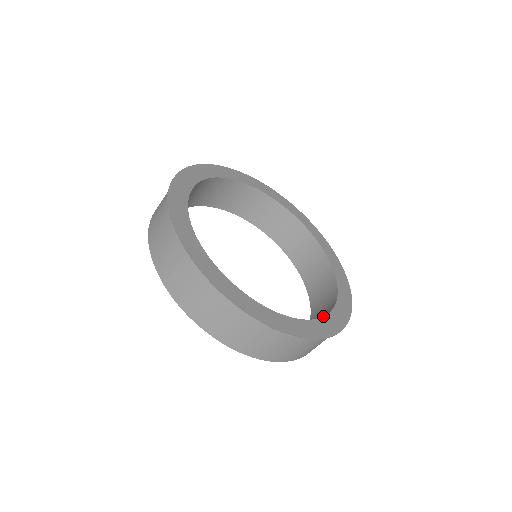
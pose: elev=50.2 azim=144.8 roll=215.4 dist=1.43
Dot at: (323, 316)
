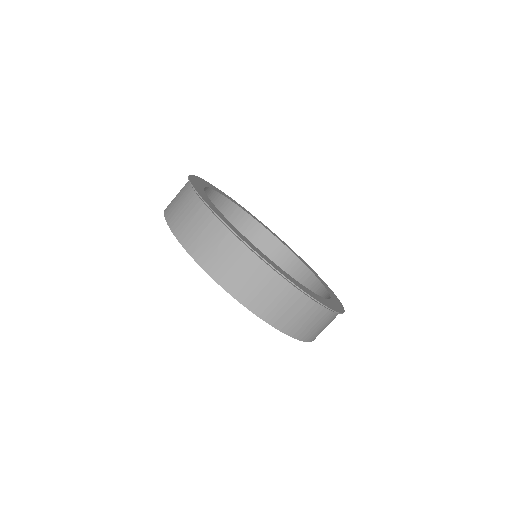
Dot at: occluded
